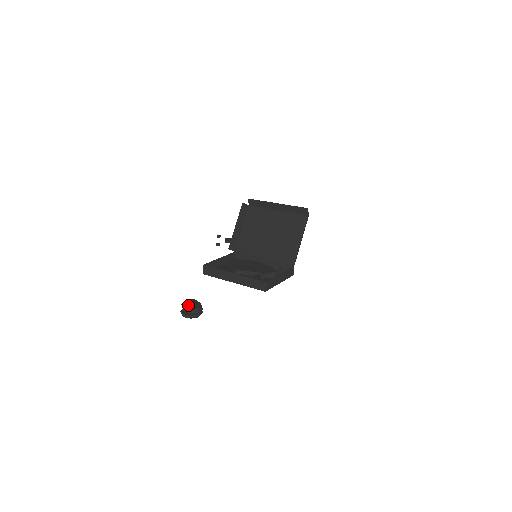
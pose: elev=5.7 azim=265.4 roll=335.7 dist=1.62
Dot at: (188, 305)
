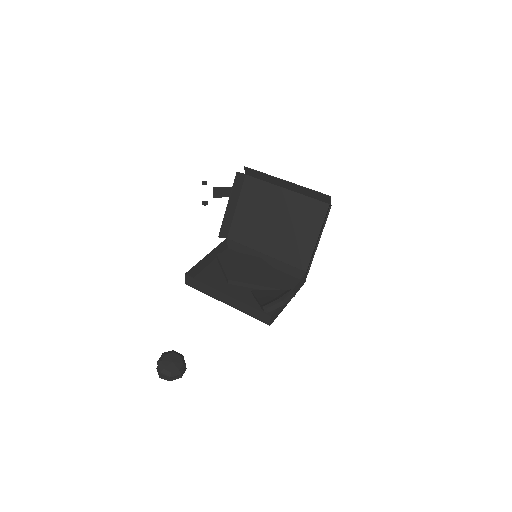
Dot at: (166, 366)
